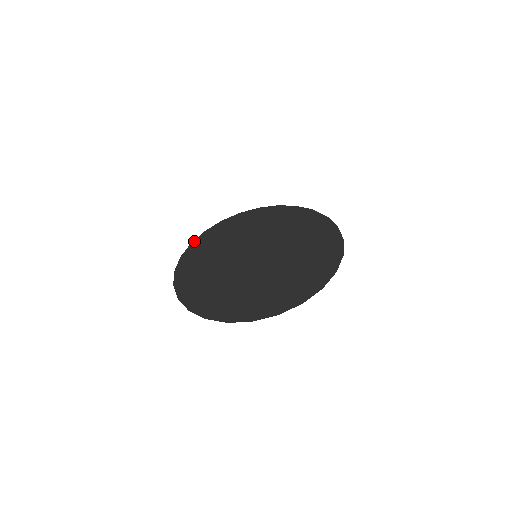
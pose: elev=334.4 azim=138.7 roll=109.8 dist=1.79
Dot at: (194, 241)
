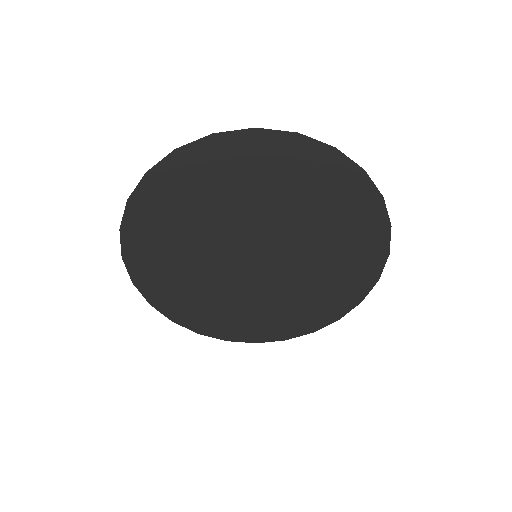
Dot at: (133, 280)
